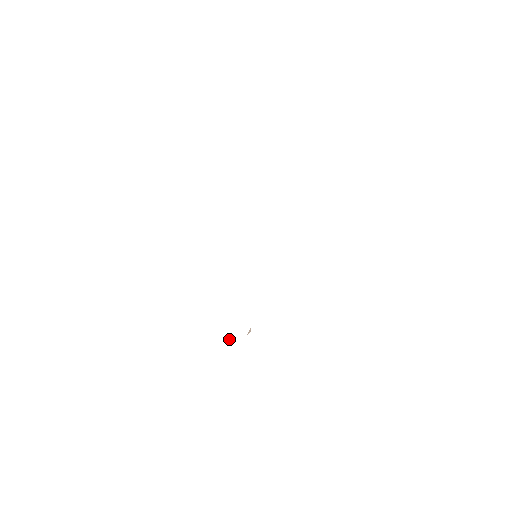
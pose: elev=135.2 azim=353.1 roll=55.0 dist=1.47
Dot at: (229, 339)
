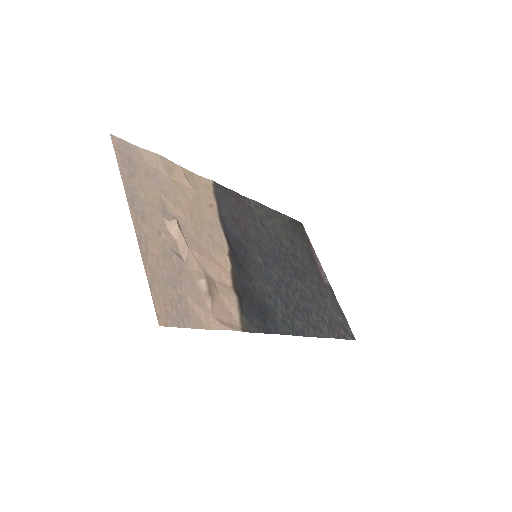
Dot at: (182, 256)
